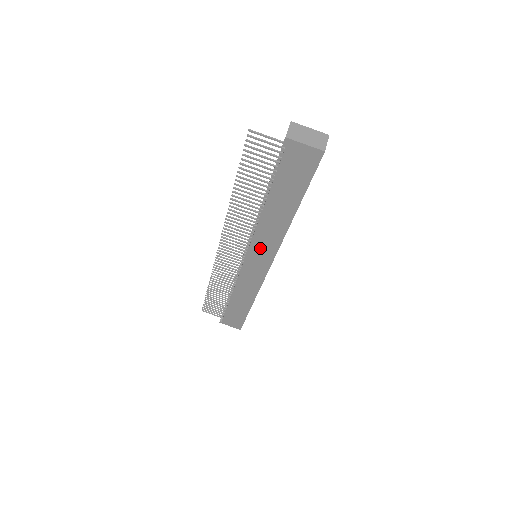
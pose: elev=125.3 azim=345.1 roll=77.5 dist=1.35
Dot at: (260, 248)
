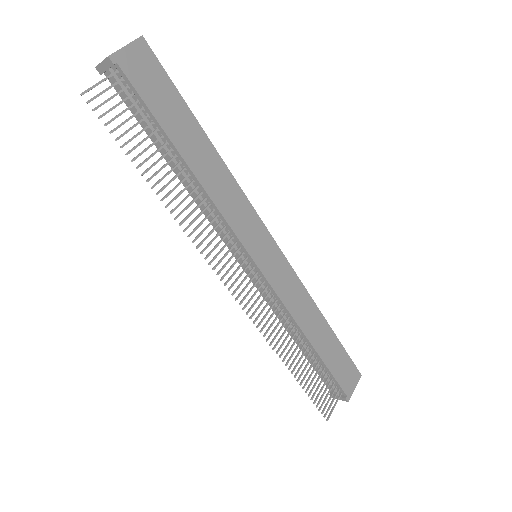
Dot at: (245, 228)
